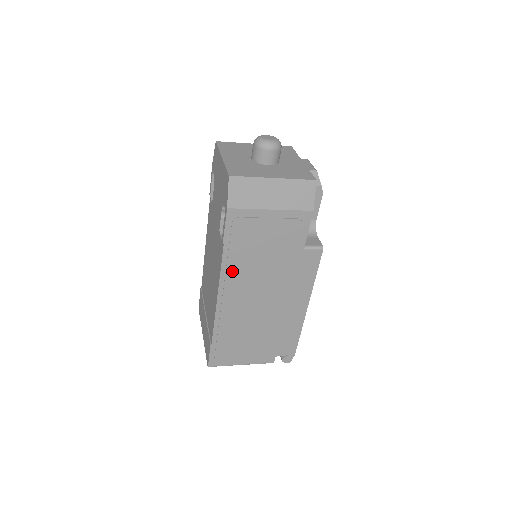
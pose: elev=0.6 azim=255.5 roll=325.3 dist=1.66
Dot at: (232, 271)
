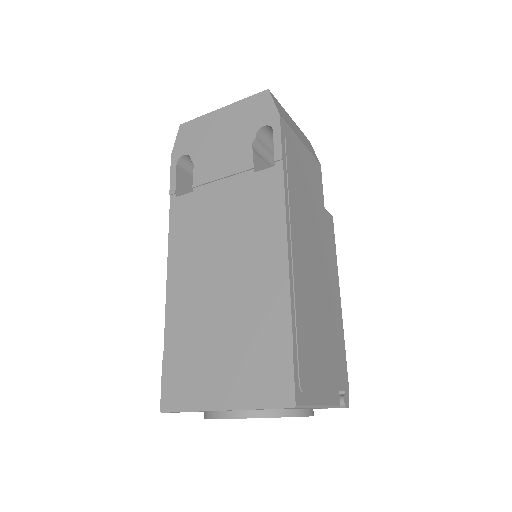
Dot at: (292, 205)
